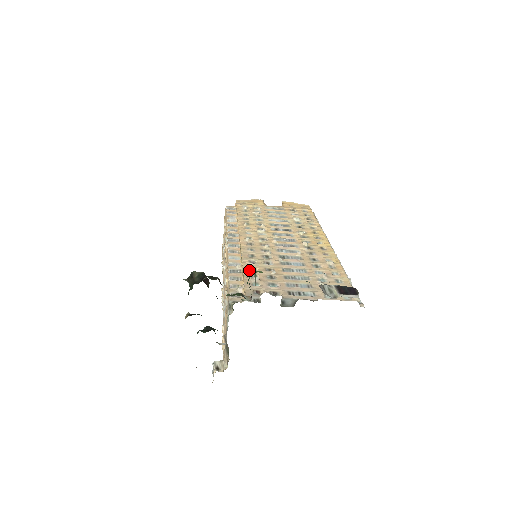
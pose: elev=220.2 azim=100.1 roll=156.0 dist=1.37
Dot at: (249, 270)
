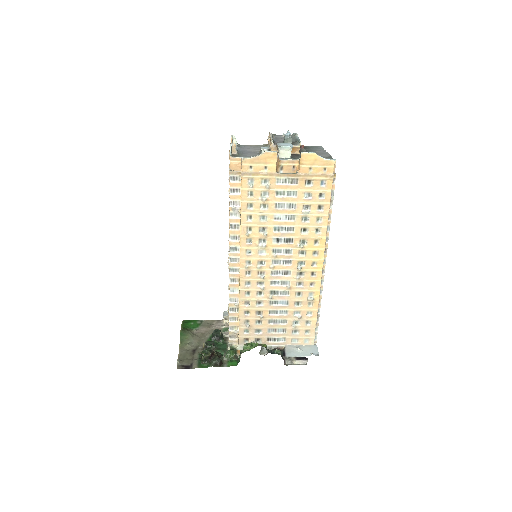
Dot at: (243, 315)
